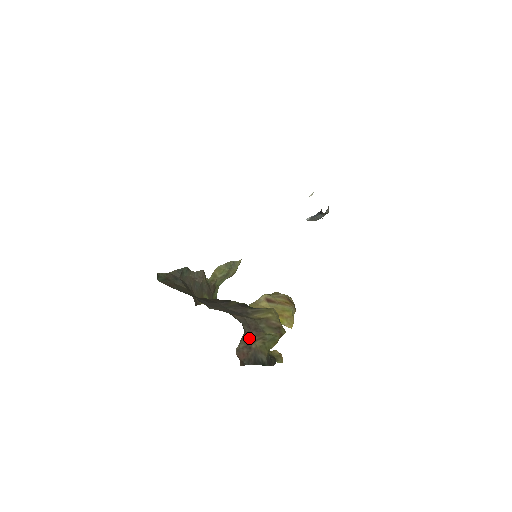
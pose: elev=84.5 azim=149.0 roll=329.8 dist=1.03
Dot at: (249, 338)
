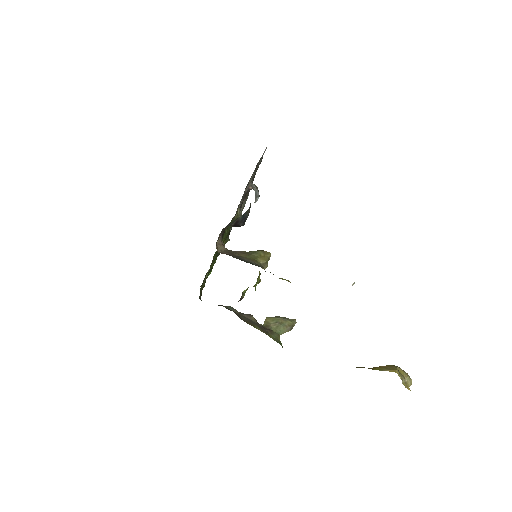
Dot at: (232, 252)
